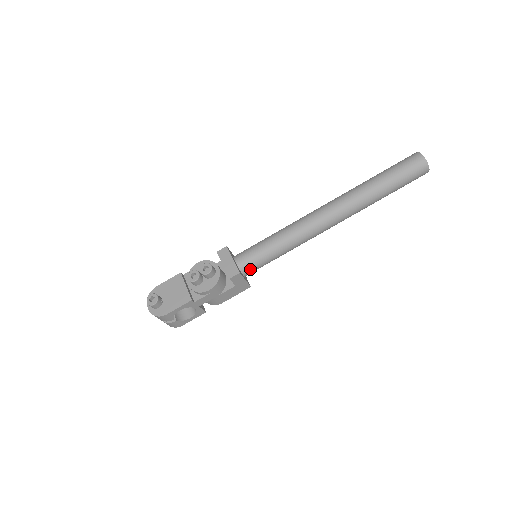
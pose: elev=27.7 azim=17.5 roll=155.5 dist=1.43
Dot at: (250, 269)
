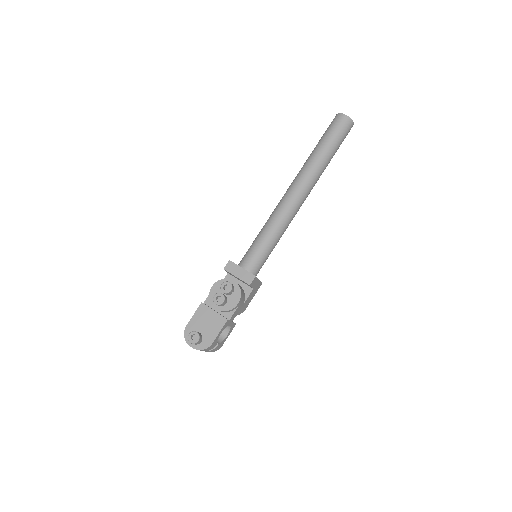
Dot at: (258, 269)
